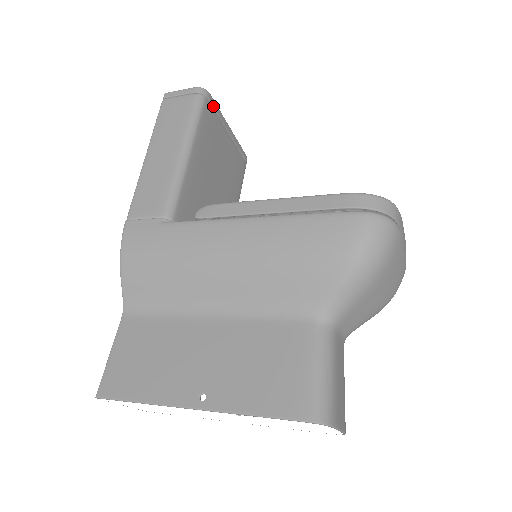
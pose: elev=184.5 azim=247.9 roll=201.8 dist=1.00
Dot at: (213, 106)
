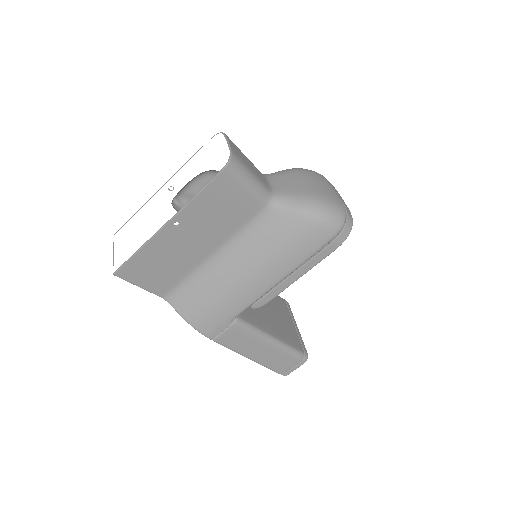
Dot at: (288, 306)
